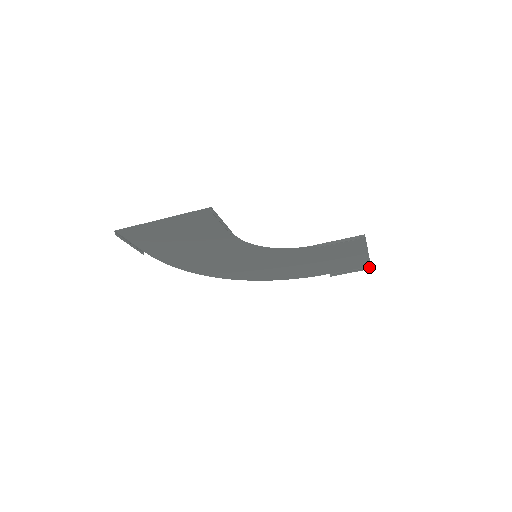
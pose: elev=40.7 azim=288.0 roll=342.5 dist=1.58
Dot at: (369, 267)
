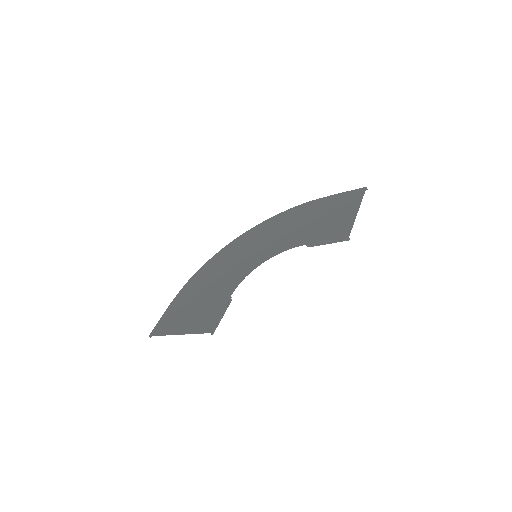
Dot at: (365, 189)
